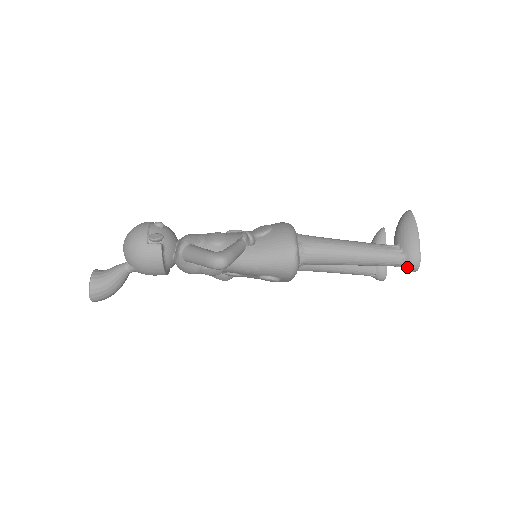
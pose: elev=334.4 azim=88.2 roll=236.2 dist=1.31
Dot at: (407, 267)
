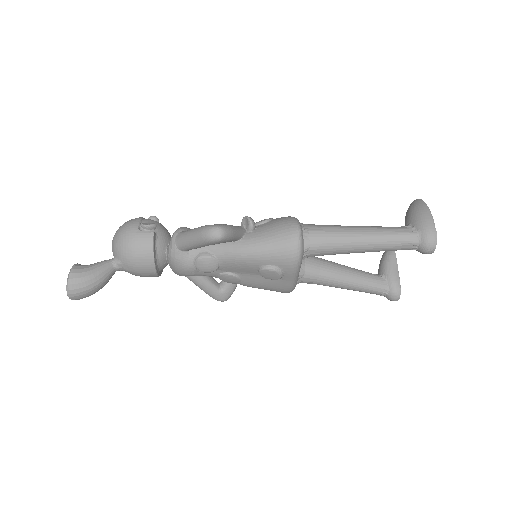
Dot at: (423, 245)
